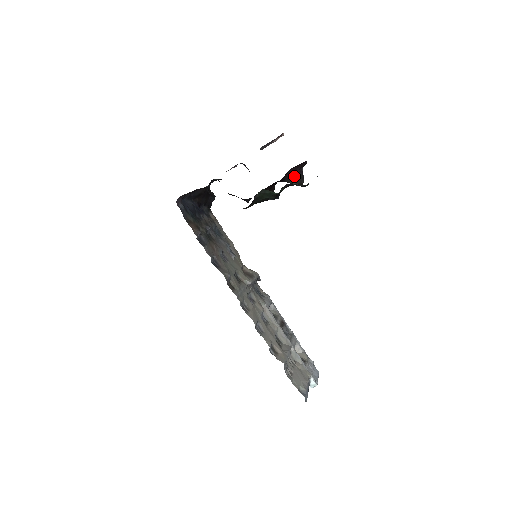
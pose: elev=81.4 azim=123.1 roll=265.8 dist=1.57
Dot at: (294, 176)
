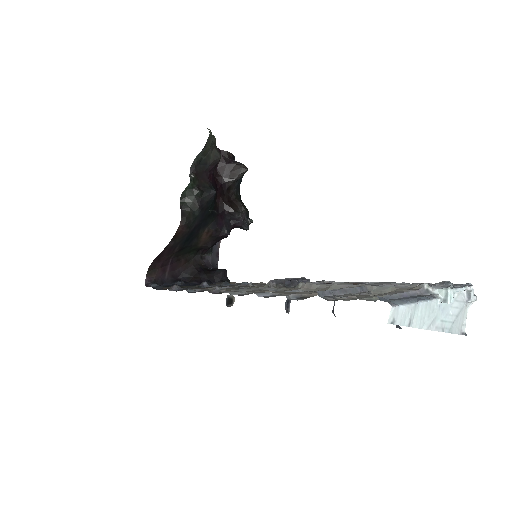
Dot at: (230, 171)
